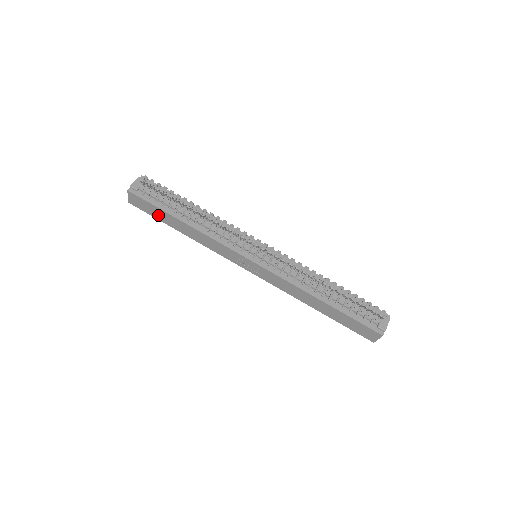
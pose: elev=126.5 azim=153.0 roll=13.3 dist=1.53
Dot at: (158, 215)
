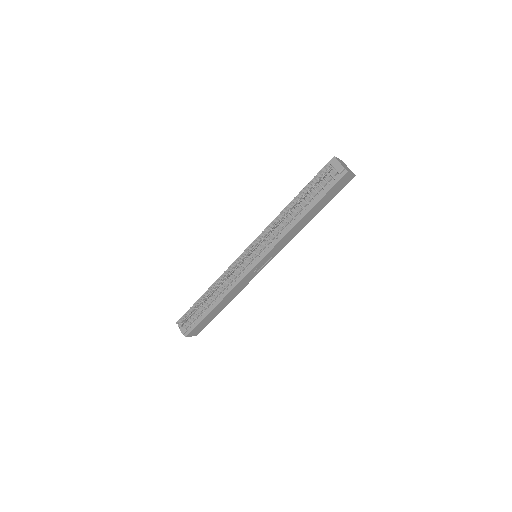
Dot at: (209, 319)
